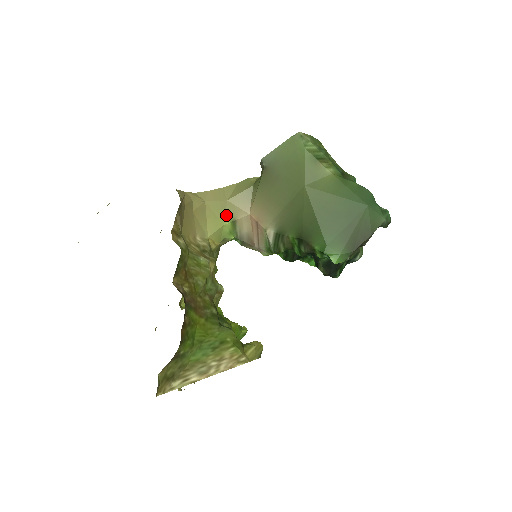
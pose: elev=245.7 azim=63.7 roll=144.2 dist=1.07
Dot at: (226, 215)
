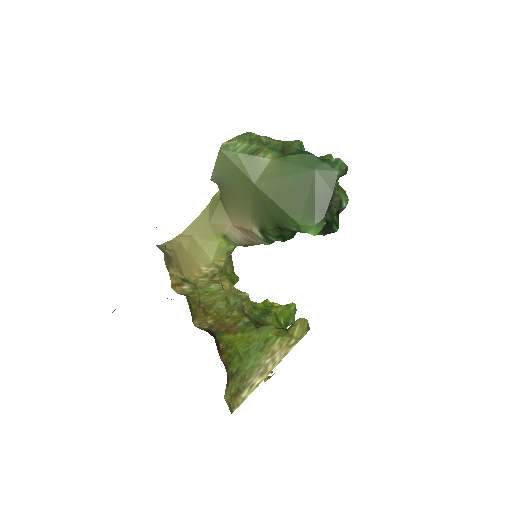
Dot at: (215, 235)
